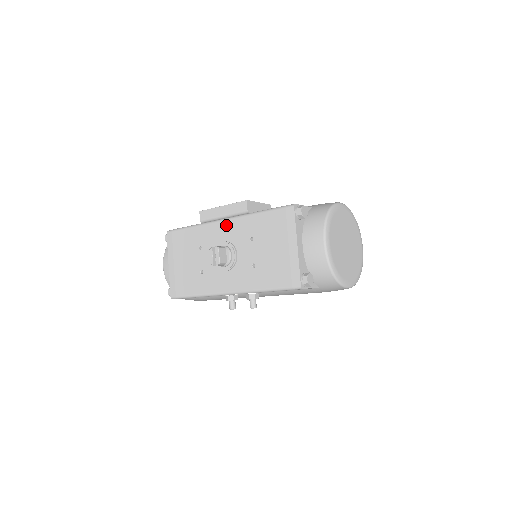
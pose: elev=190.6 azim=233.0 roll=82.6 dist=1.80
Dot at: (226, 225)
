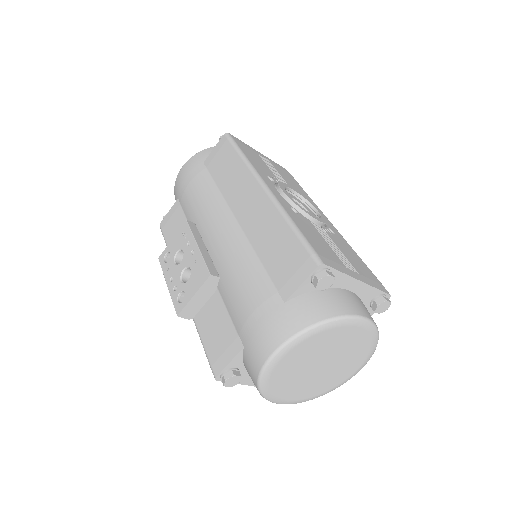
Dot at: occluded
